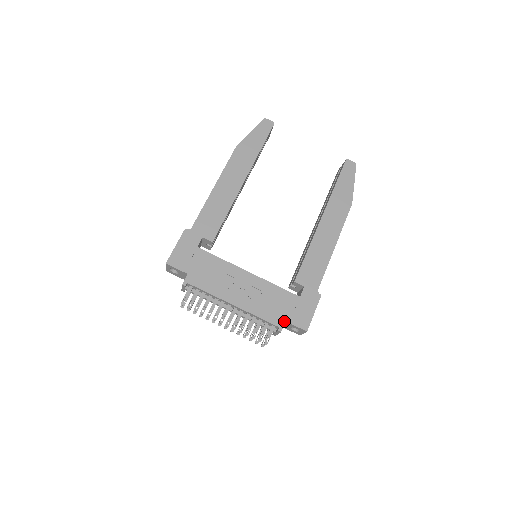
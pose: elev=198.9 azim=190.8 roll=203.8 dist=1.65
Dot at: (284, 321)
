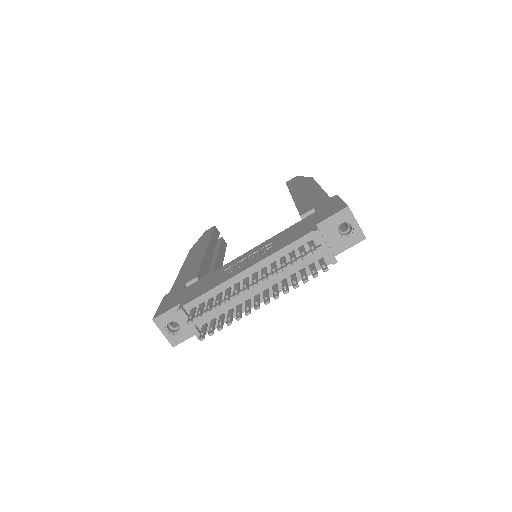
Dot at: (314, 226)
